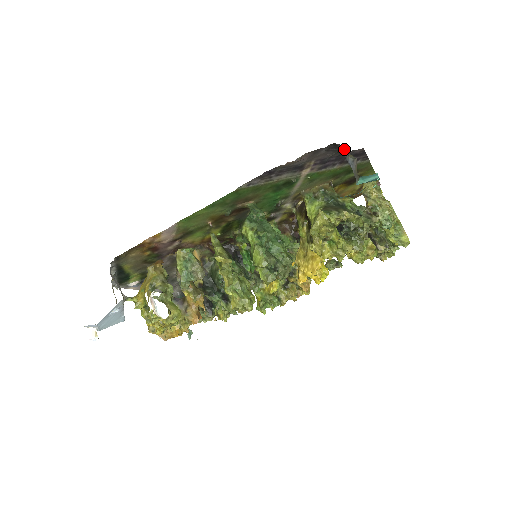
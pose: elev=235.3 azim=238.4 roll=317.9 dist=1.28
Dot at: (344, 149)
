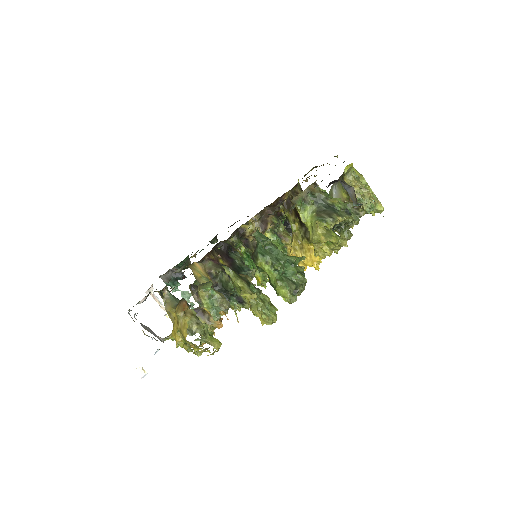
Dot at: (341, 180)
